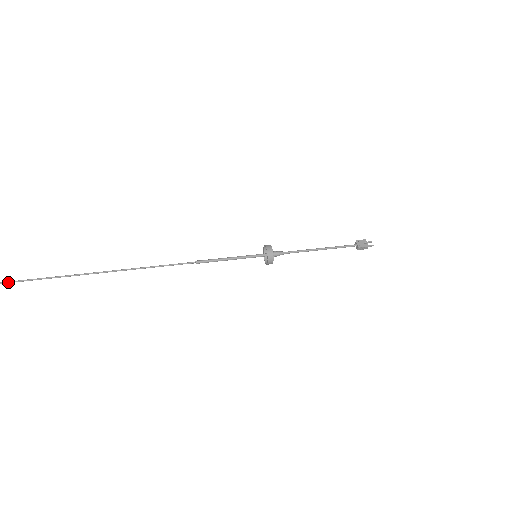
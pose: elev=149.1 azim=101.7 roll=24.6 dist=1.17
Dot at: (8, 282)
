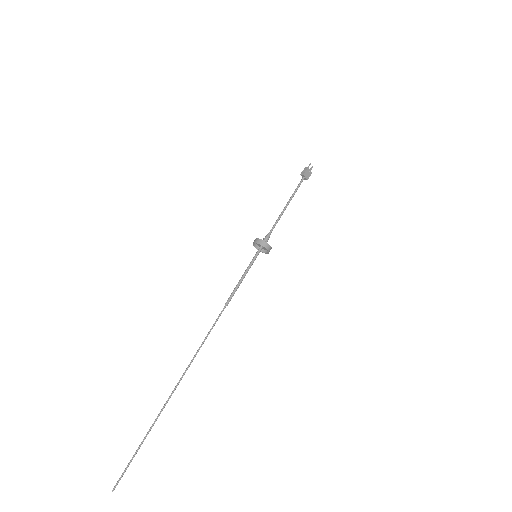
Dot at: occluded
